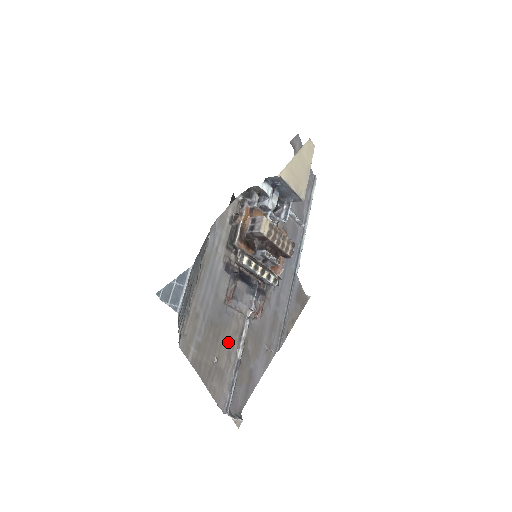
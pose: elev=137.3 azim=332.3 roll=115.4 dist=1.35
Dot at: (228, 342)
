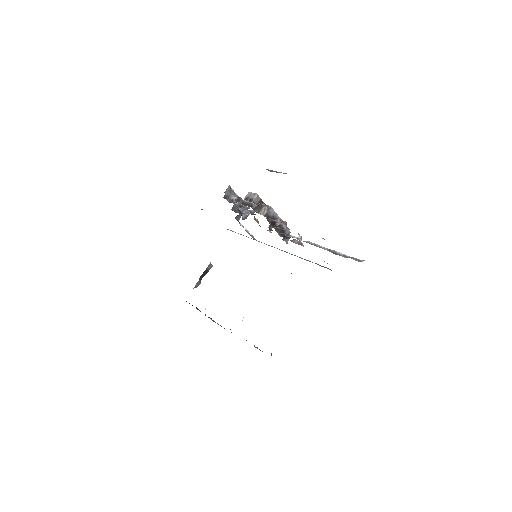
Dot at: occluded
